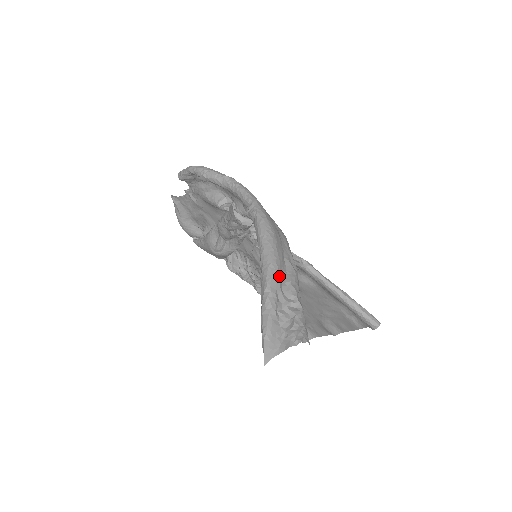
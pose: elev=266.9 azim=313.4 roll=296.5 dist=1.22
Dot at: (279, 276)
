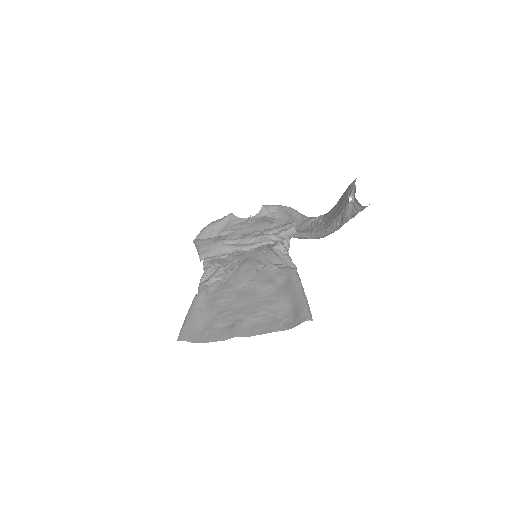
Dot at: occluded
